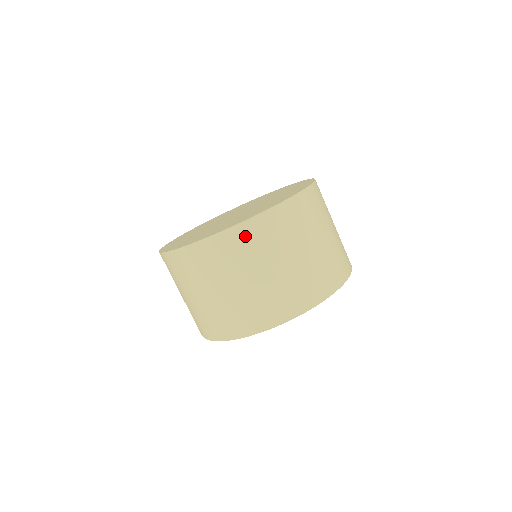
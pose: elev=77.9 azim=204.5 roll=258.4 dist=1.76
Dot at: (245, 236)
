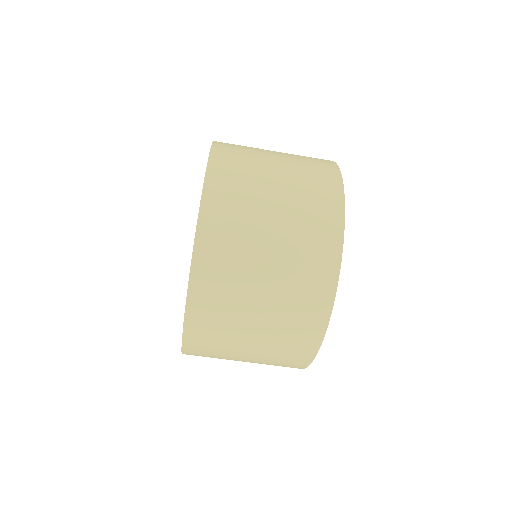
Dot at: (209, 268)
